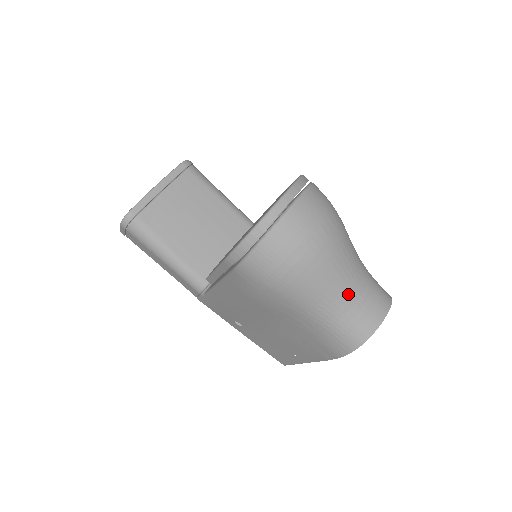
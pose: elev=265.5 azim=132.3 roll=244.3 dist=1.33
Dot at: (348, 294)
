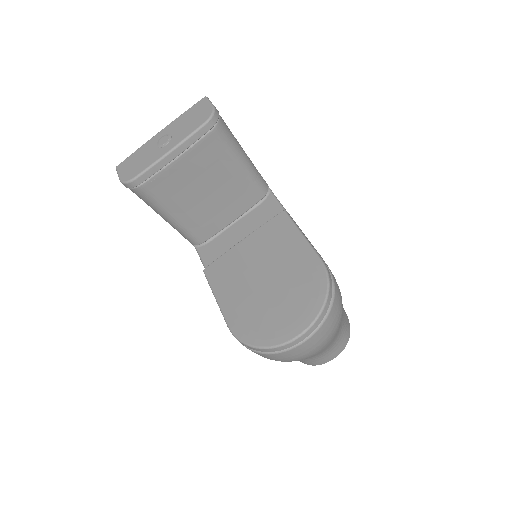
Dot at: (317, 355)
